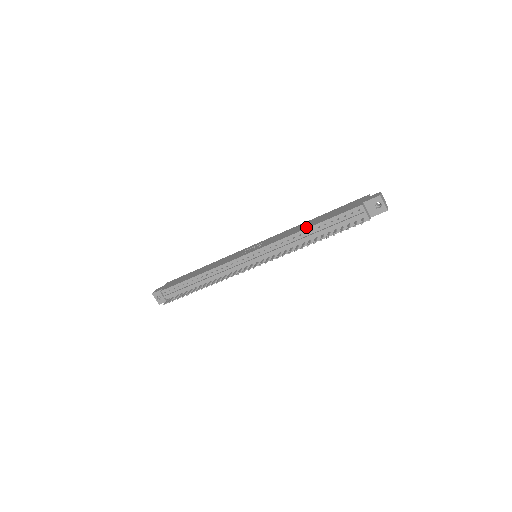
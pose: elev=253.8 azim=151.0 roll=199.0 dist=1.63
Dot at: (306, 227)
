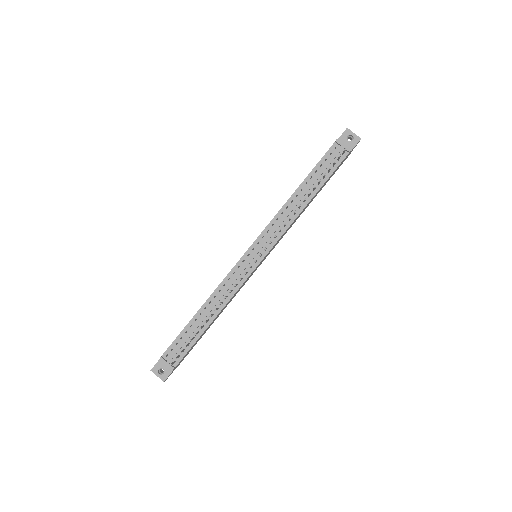
Dot at: (294, 192)
